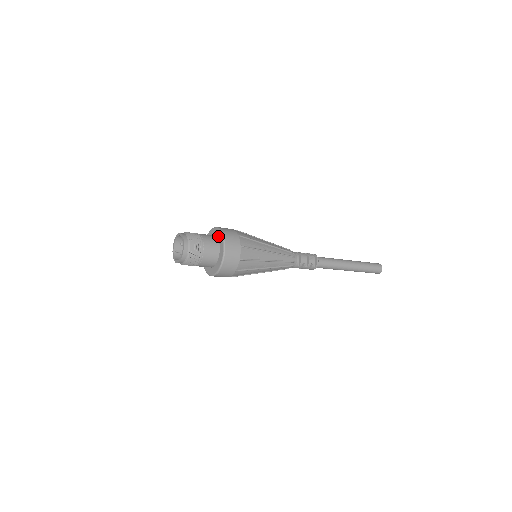
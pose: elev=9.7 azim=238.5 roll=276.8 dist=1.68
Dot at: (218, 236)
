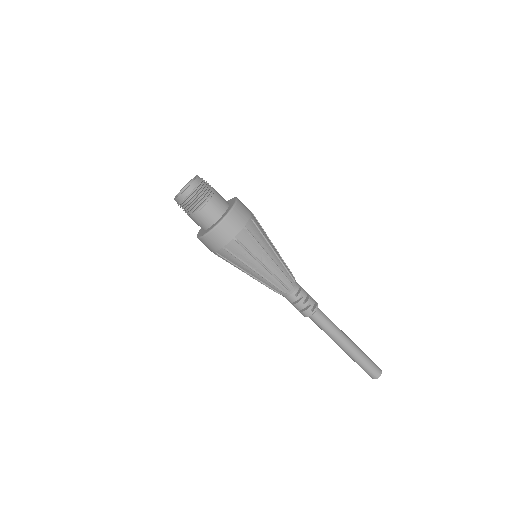
Dot at: (230, 201)
